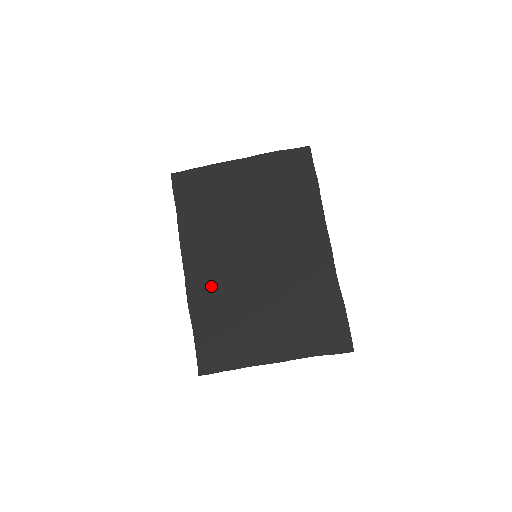
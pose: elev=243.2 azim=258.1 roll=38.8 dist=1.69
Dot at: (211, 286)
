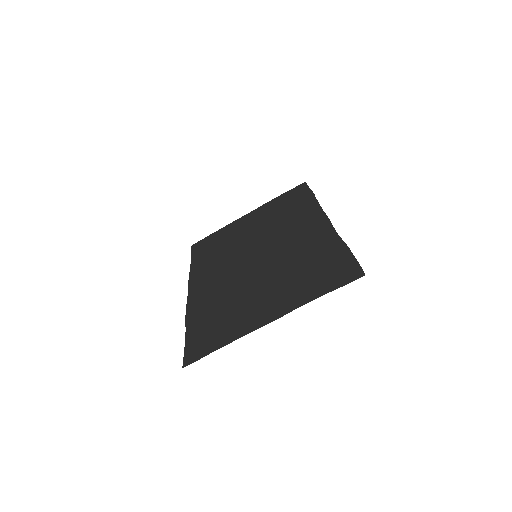
Dot at: (210, 293)
